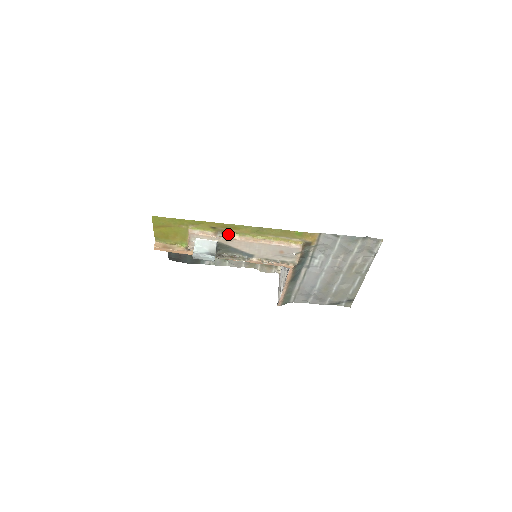
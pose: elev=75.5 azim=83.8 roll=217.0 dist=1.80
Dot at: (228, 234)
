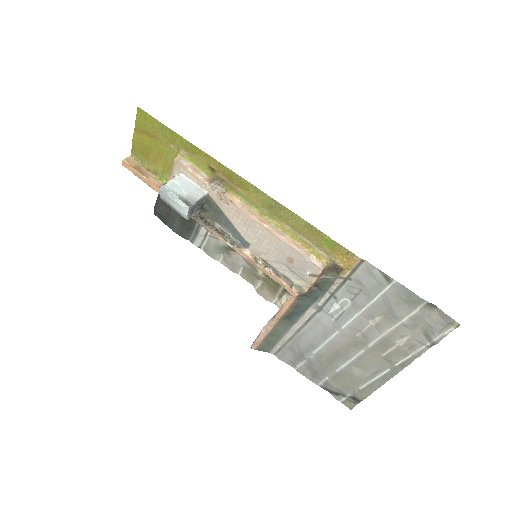
Dot at: (228, 191)
